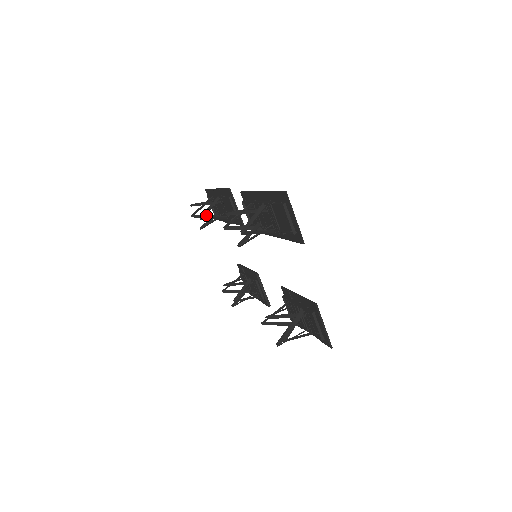
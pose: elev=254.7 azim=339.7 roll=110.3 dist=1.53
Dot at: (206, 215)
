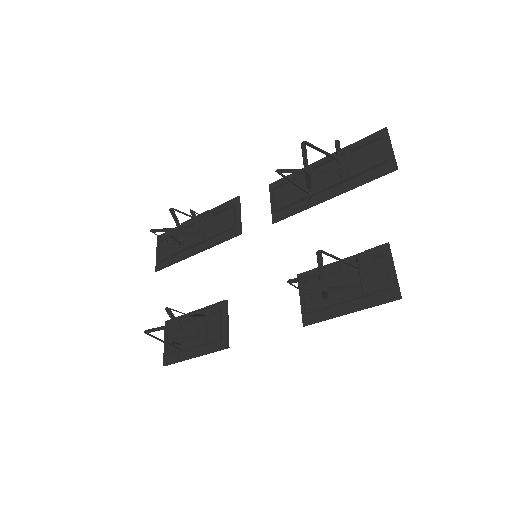
Dot at: (167, 240)
